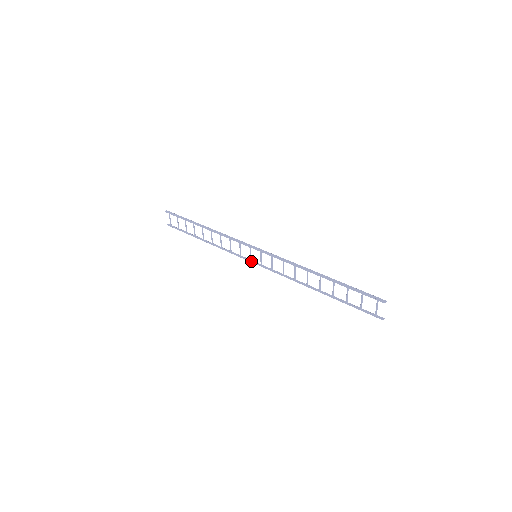
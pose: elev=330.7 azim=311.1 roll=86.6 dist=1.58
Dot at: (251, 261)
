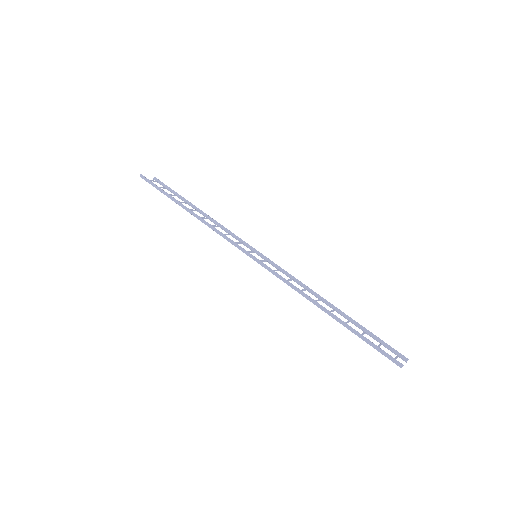
Dot at: occluded
